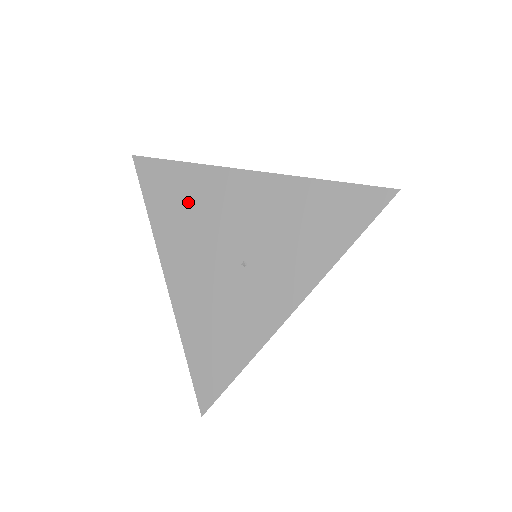
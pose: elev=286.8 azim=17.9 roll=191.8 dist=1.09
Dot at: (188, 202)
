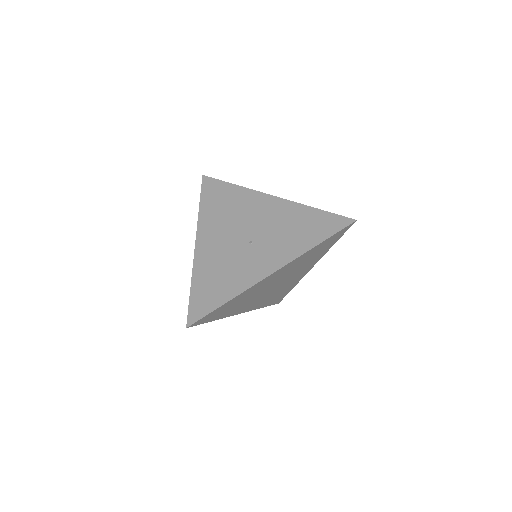
Dot at: (228, 204)
